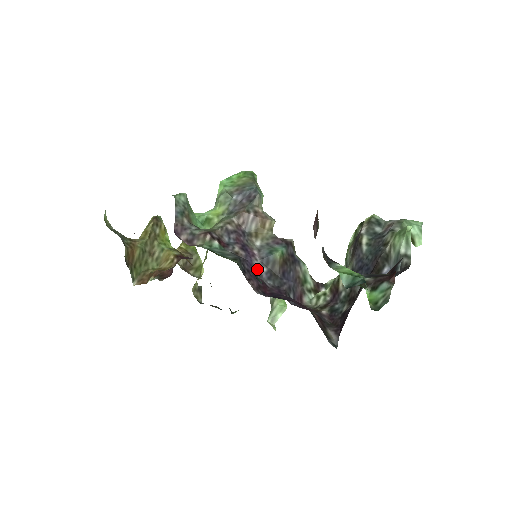
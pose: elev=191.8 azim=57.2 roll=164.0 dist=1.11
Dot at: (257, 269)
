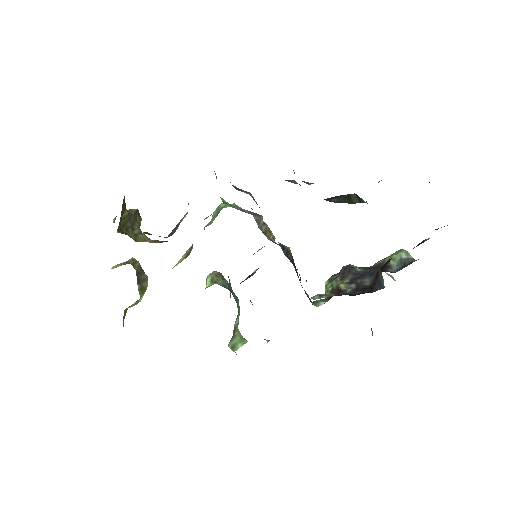
Dot at: occluded
